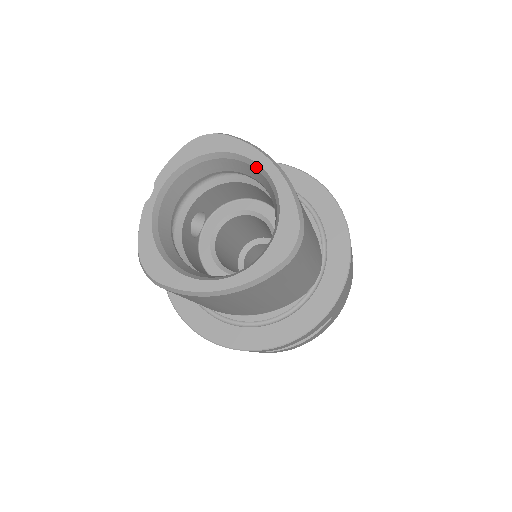
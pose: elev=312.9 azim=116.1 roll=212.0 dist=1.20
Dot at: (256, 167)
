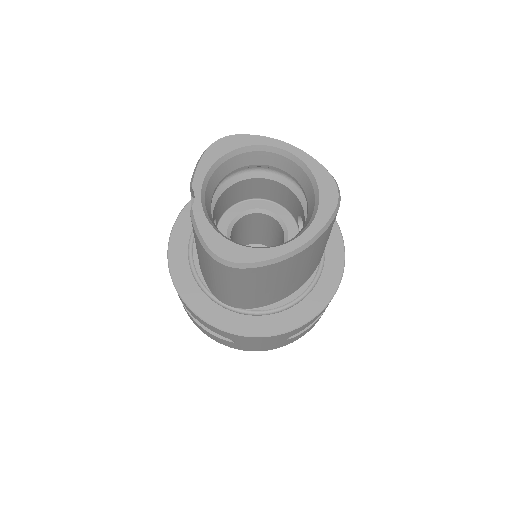
Dot at: (274, 151)
